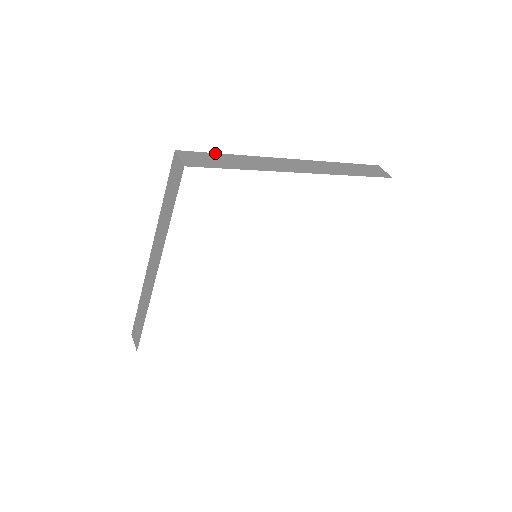
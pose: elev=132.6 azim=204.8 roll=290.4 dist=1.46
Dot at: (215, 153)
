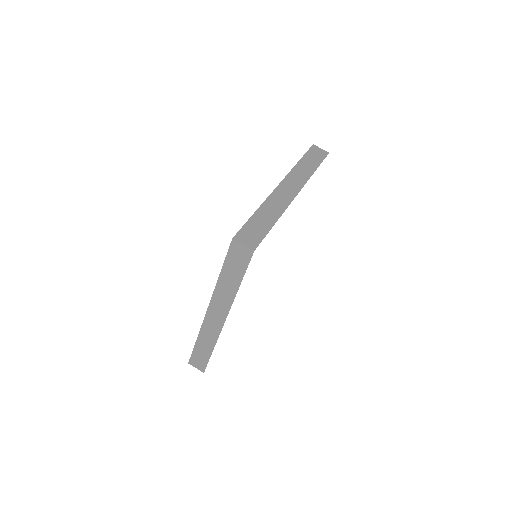
Dot at: (249, 219)
